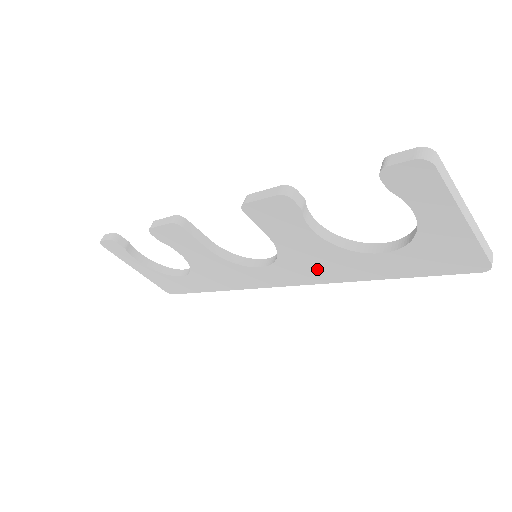
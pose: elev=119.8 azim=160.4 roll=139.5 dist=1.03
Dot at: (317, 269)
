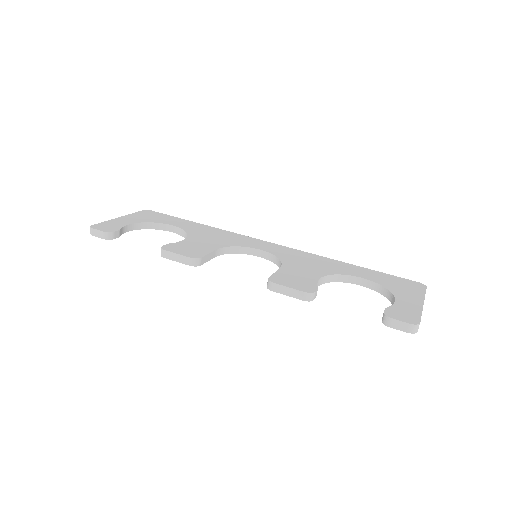
Dot at: occluded
